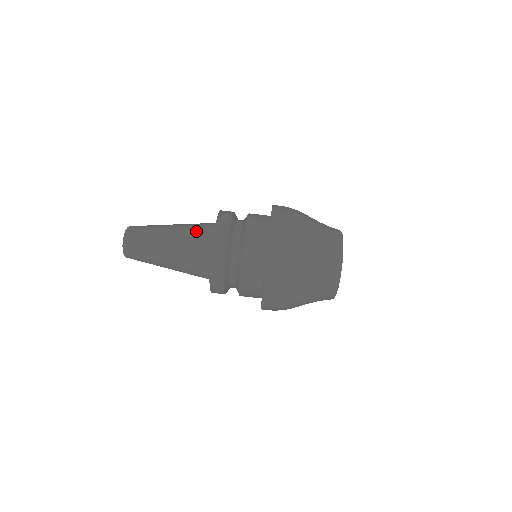
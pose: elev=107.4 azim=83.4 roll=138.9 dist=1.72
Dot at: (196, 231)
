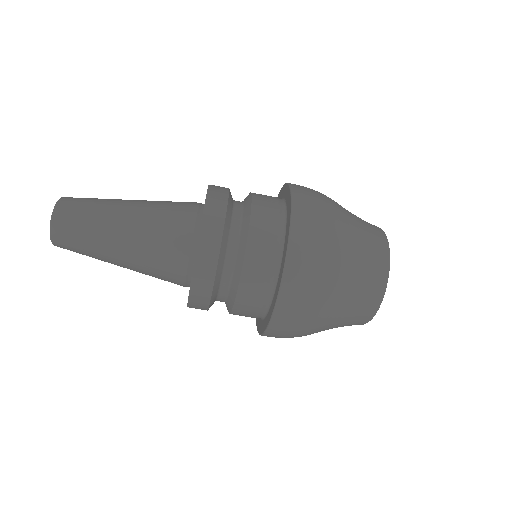
Dot at: (161, 272)
